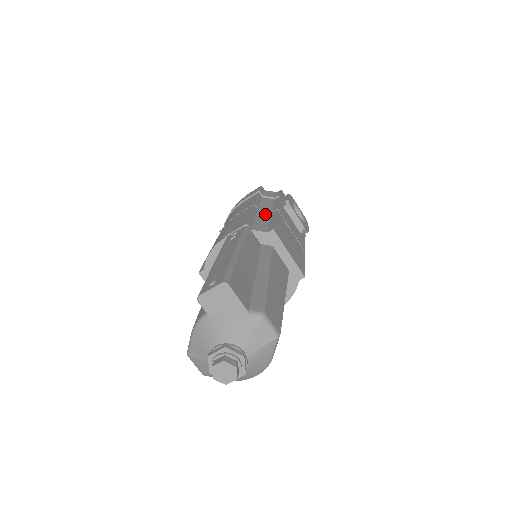
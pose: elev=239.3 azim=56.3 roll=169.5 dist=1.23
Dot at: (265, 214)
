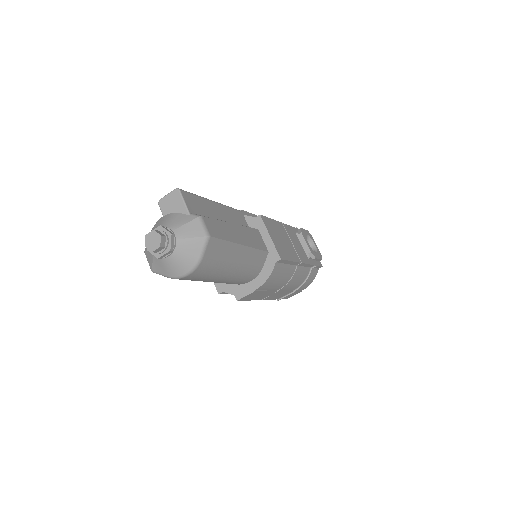
Dot at: occluded
